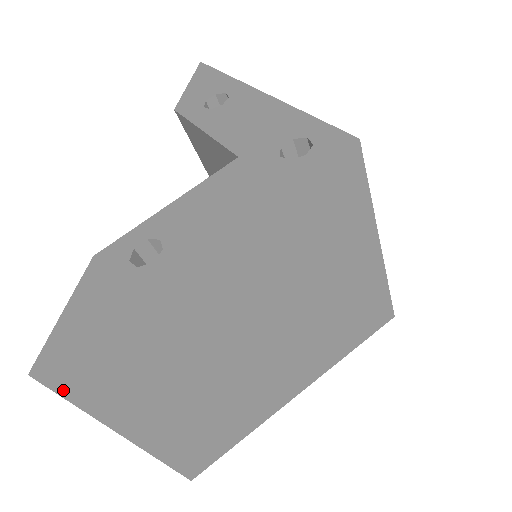
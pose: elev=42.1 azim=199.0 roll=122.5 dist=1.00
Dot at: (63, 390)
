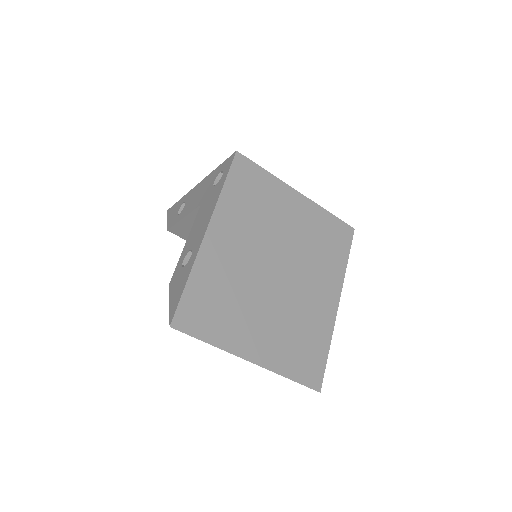
Dot at: (192, 333)
